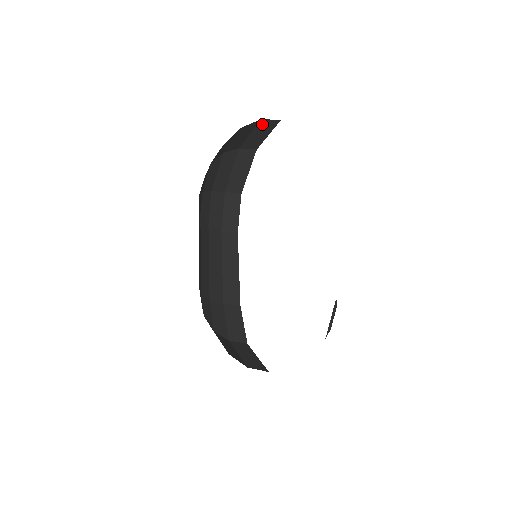
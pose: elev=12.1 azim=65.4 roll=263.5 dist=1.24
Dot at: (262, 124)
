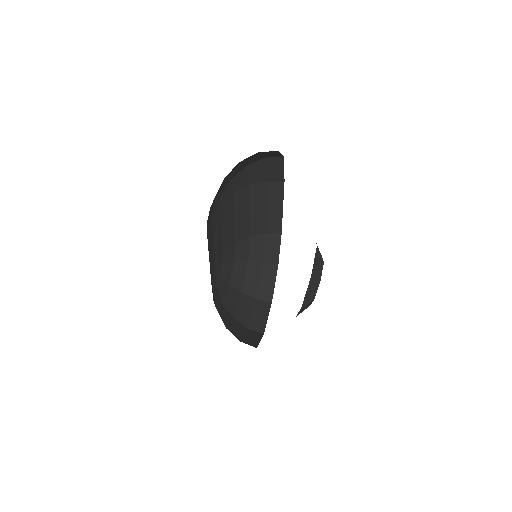
Dot at: occluded
